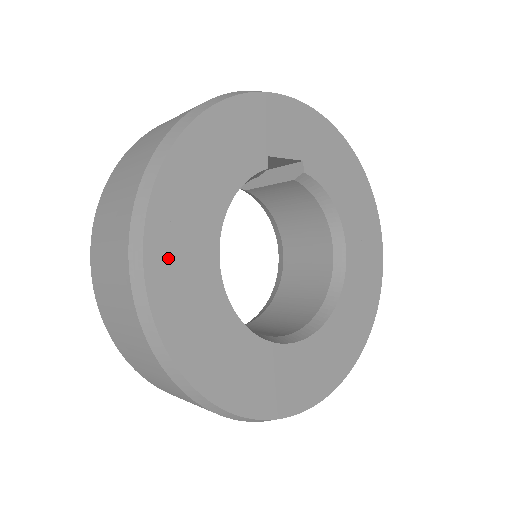
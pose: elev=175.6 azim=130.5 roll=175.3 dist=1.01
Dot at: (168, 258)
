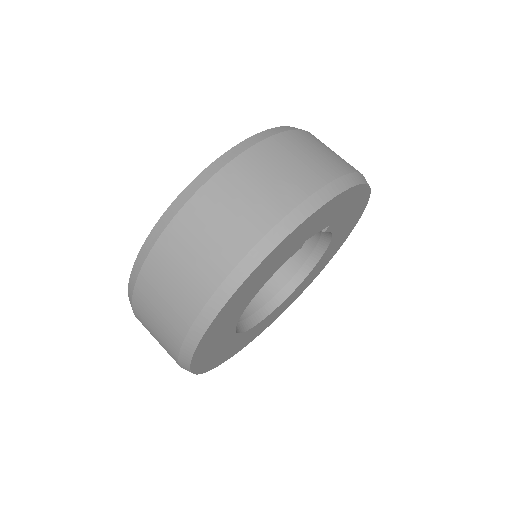
Dot at: (211, 336)
